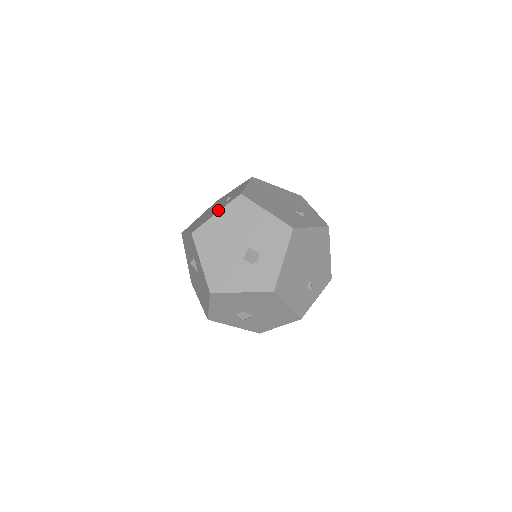
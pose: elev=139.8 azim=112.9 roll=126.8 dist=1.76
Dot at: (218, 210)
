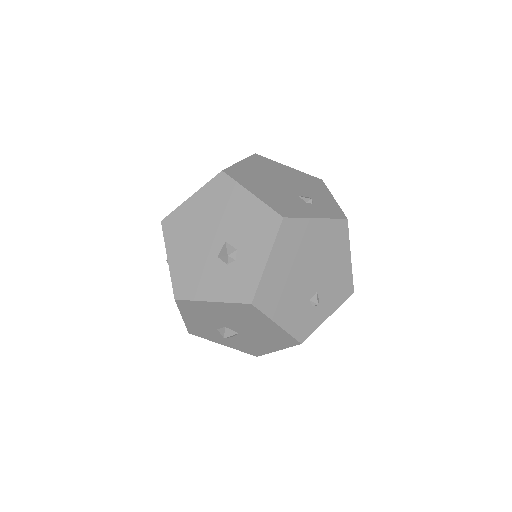
Dot at: occluded
